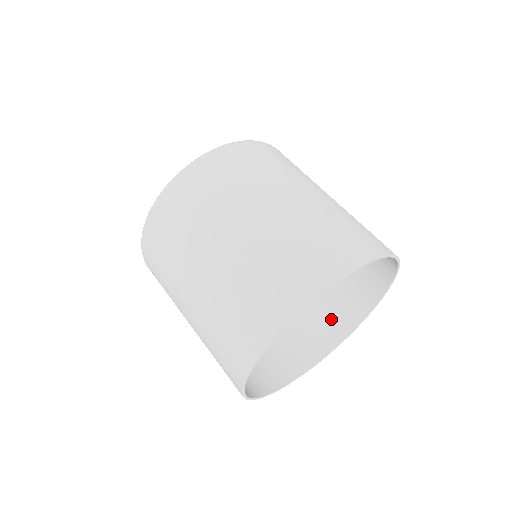
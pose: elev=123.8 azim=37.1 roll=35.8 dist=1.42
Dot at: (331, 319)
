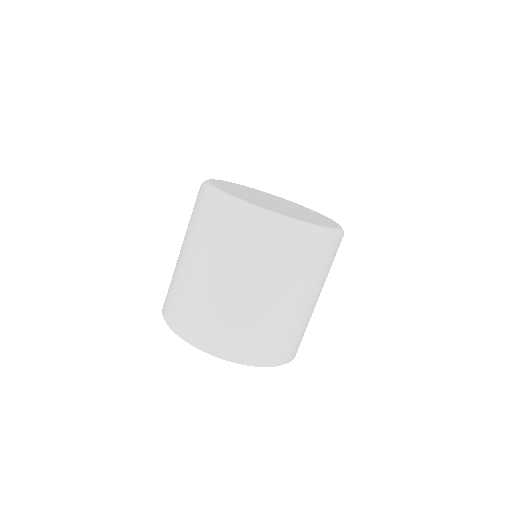
Dot at: occluded
